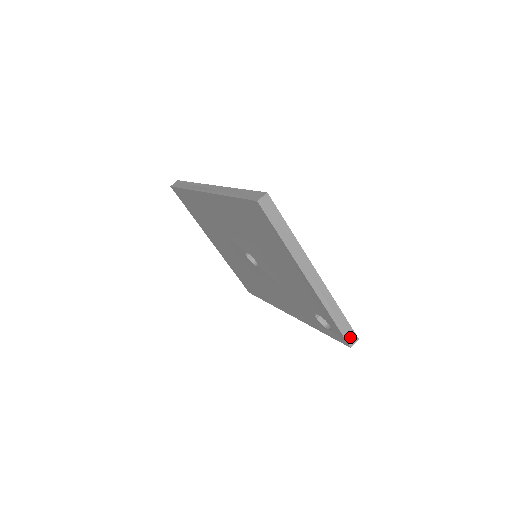
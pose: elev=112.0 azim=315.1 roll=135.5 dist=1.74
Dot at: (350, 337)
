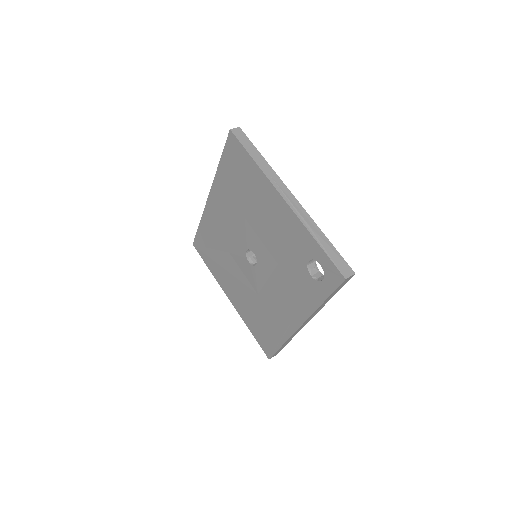
Dot at: (342, 267)
